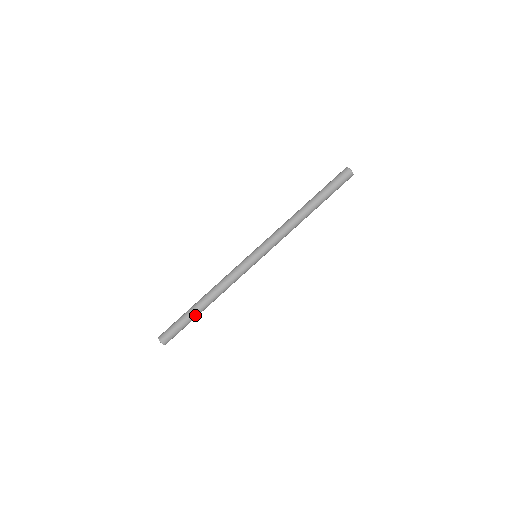
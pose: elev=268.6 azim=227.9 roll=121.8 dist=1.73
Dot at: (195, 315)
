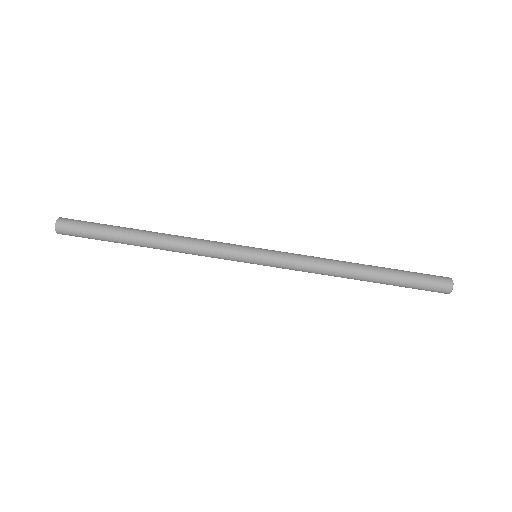
Dot at: (124, 243)
